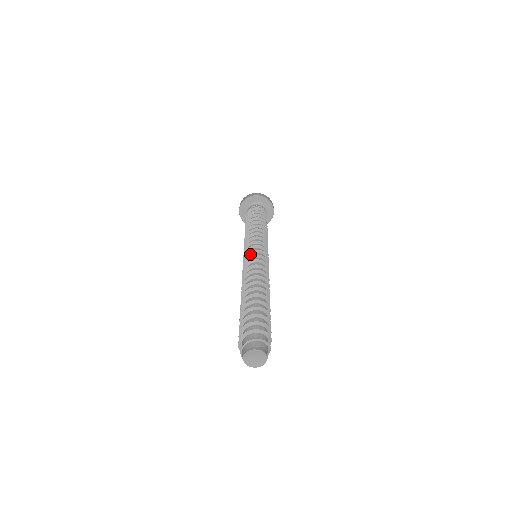
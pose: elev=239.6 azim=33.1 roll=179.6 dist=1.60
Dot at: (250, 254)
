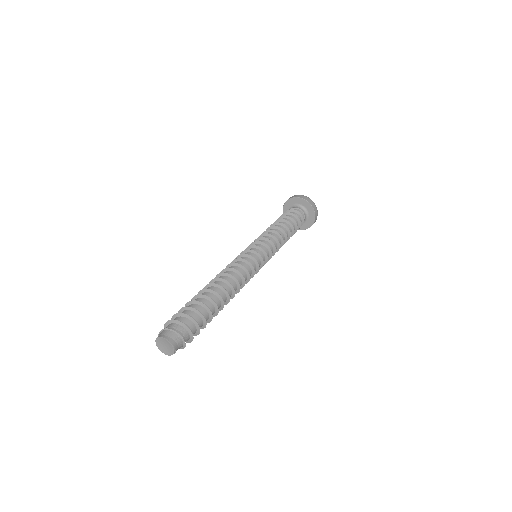
Dot at: (247, 252)
